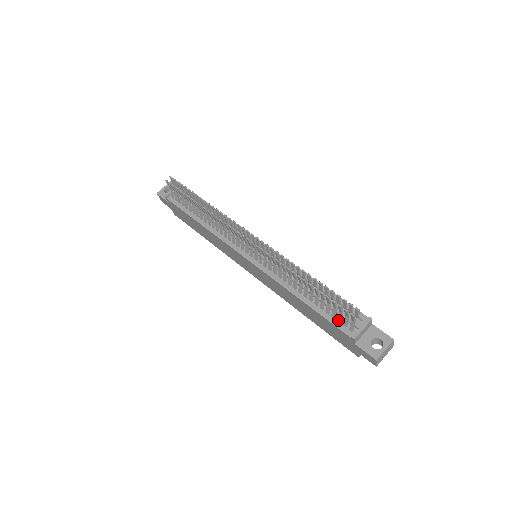
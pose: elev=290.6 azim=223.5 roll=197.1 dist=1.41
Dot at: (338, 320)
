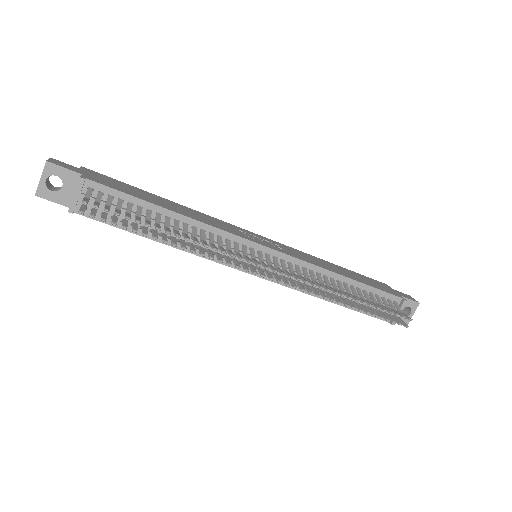
Dot at: occluded
